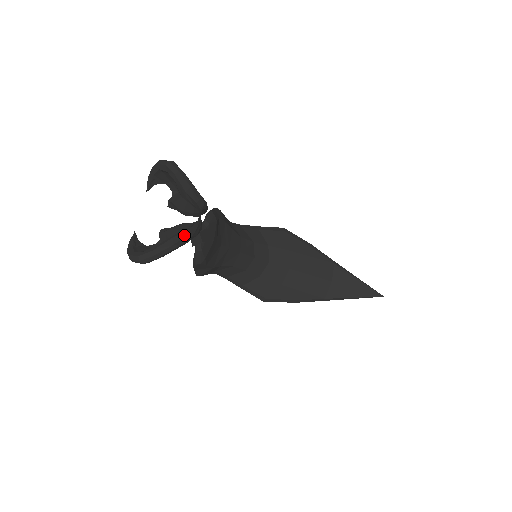
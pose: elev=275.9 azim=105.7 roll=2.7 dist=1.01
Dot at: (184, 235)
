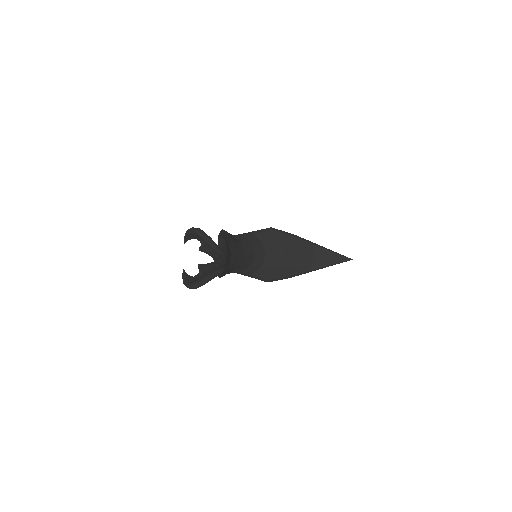
Dot at: (217, 272)
